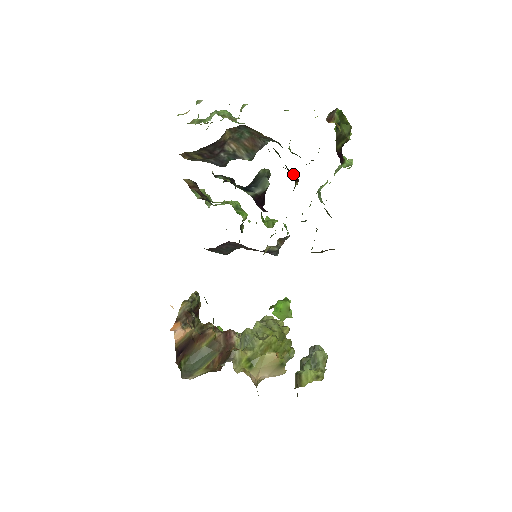
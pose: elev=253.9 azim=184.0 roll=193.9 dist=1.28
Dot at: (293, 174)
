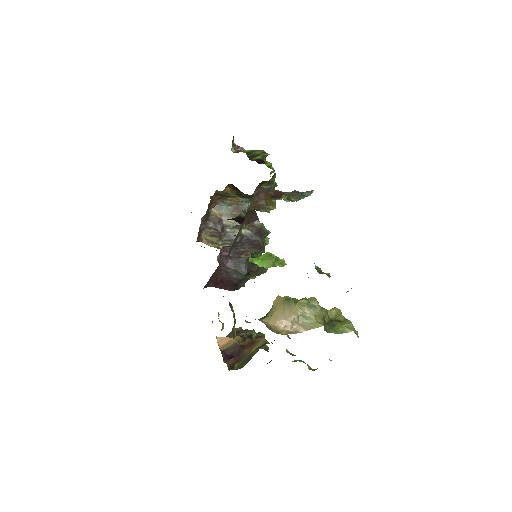
Dot at: (233, 187)
